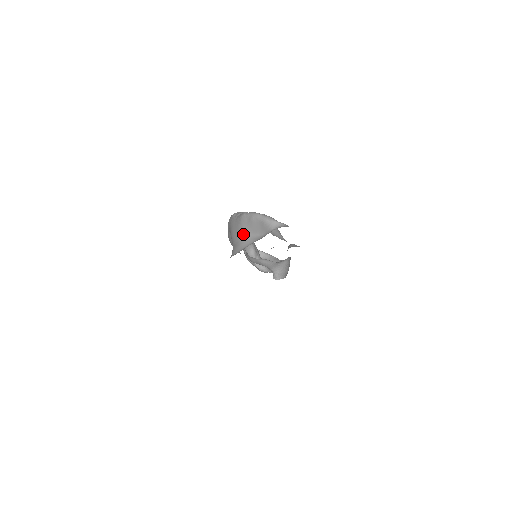
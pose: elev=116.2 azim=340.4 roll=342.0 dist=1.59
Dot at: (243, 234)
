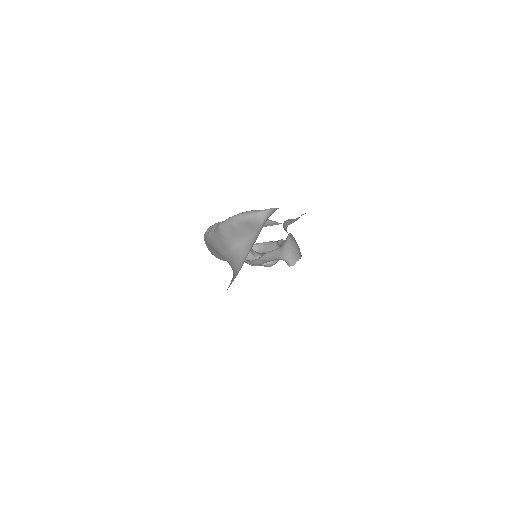
Dot at: (233, 246)
